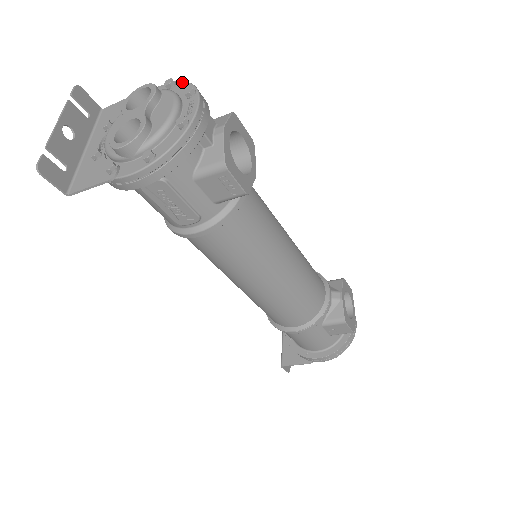
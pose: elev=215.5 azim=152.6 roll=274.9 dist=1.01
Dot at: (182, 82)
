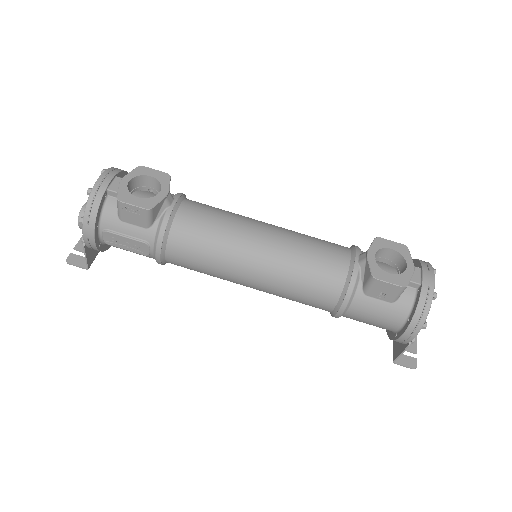
Dot at: occluded
